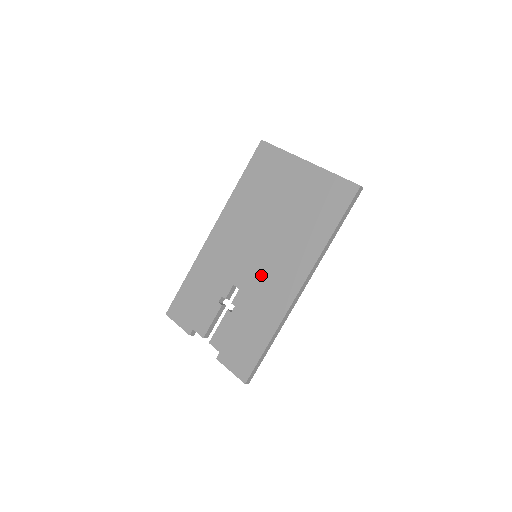
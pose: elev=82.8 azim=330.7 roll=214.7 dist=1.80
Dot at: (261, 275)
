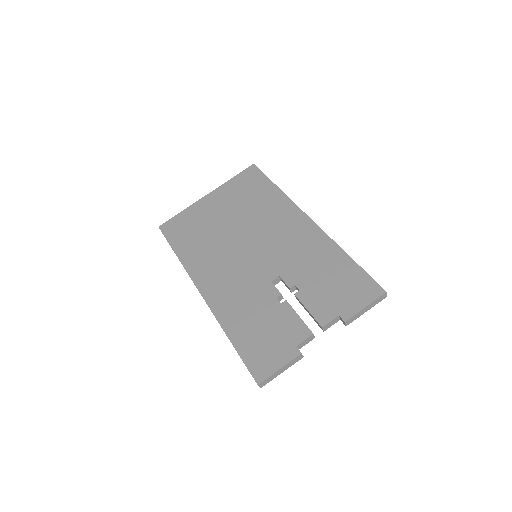
Dot at: (278, 250)
